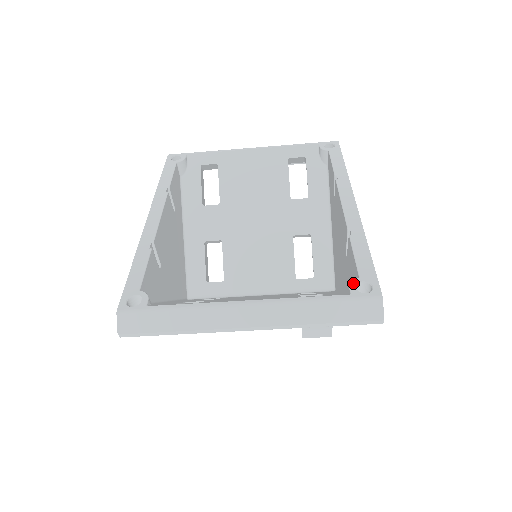
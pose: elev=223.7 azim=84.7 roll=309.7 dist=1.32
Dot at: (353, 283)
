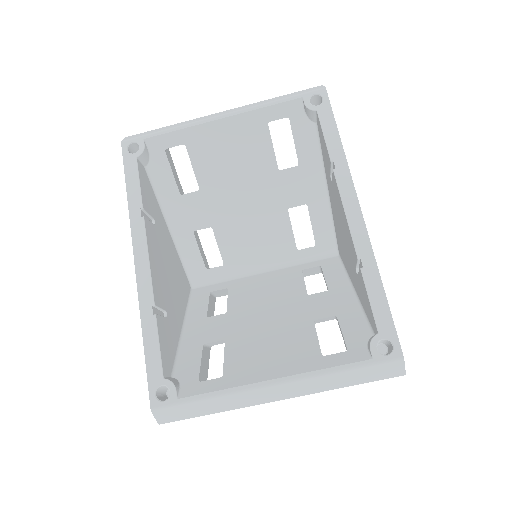
Dot at: (373, 343)
